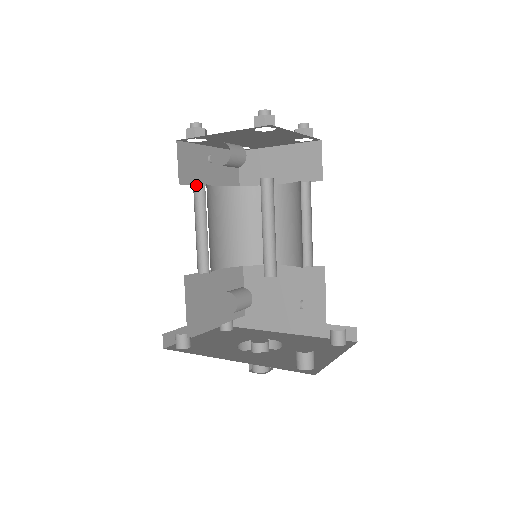
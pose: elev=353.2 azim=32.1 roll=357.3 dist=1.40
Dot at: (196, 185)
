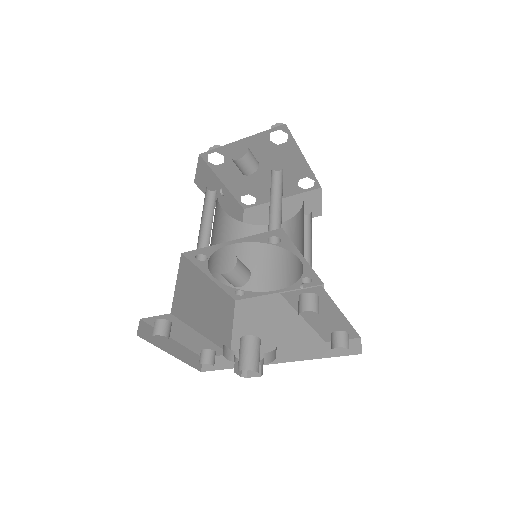
Dot at: (208, 190)
